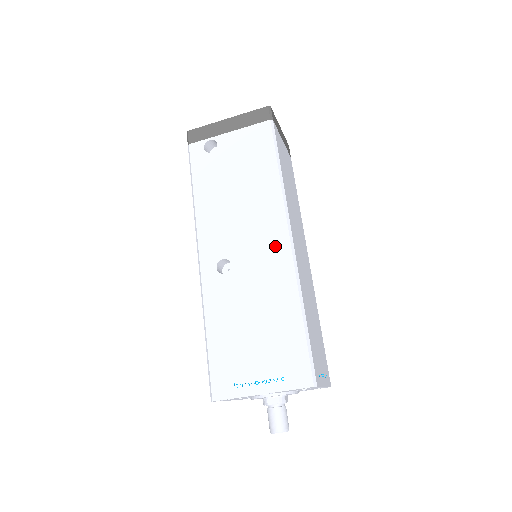
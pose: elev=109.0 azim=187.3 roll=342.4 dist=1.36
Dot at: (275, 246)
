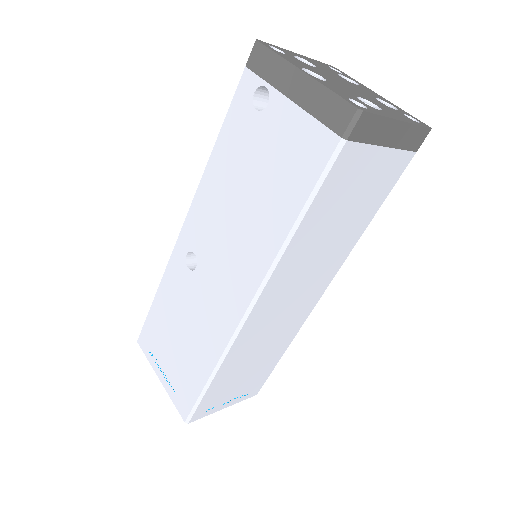
Dot at: (232, 300)
